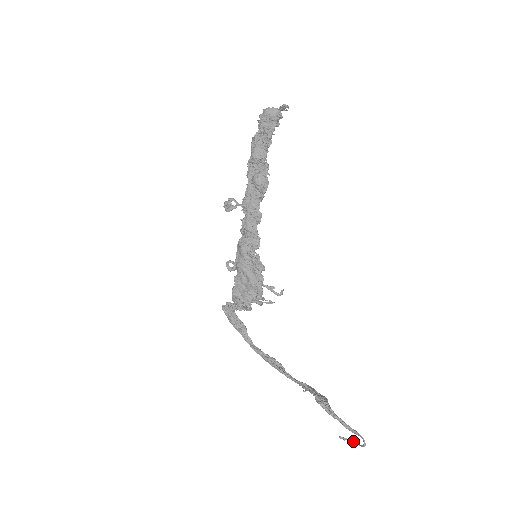
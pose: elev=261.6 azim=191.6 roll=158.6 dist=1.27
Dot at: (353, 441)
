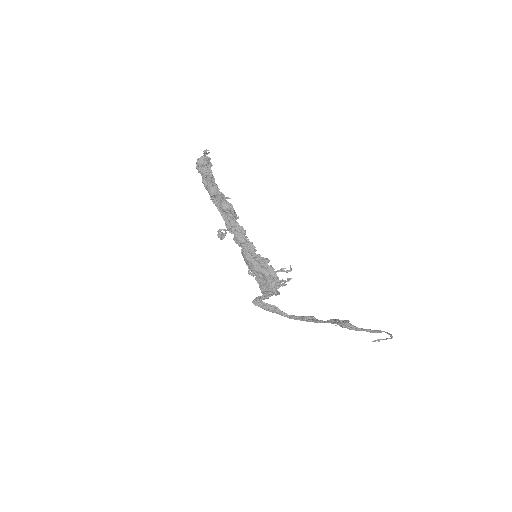
Dot at: occluded
